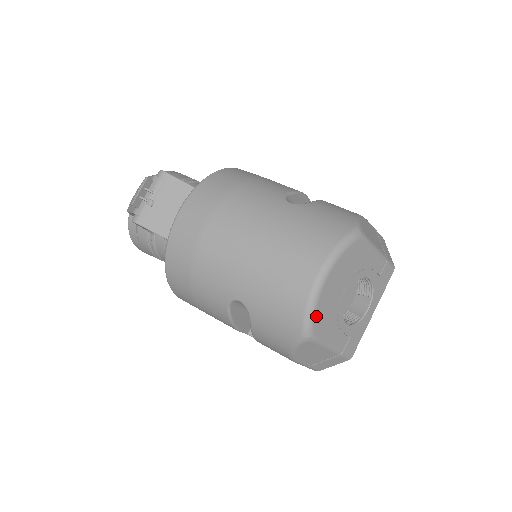
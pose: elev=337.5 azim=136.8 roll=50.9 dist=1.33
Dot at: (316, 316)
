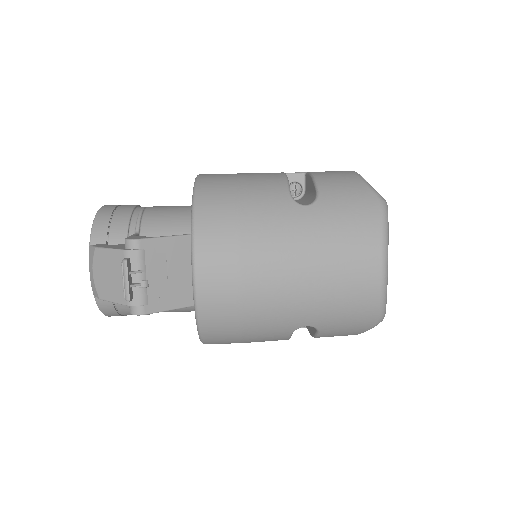
Dot at: (386, 301)
